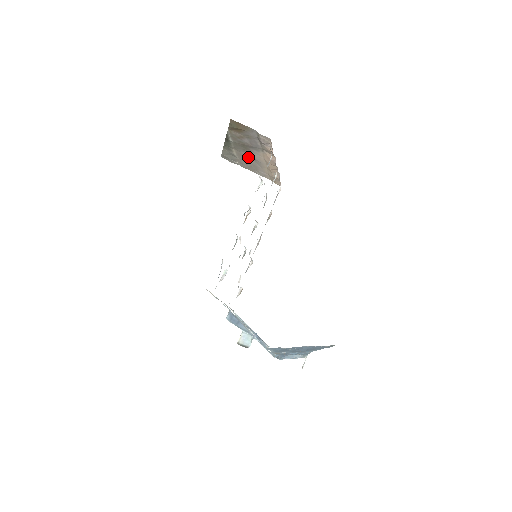
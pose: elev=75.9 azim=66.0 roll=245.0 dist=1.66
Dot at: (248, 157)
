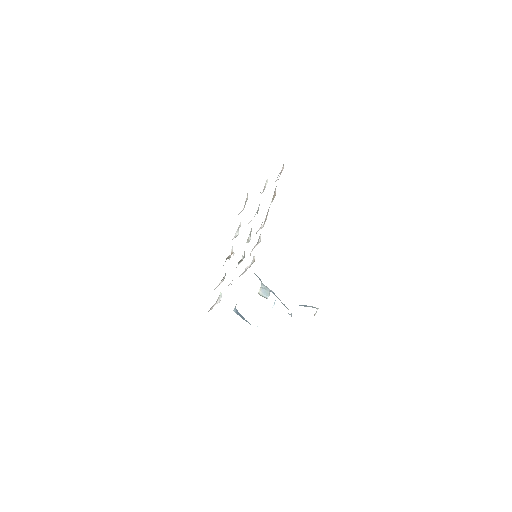
Dot at: occluded
